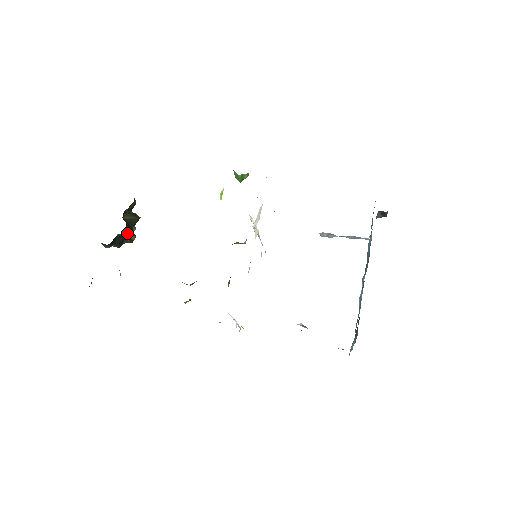
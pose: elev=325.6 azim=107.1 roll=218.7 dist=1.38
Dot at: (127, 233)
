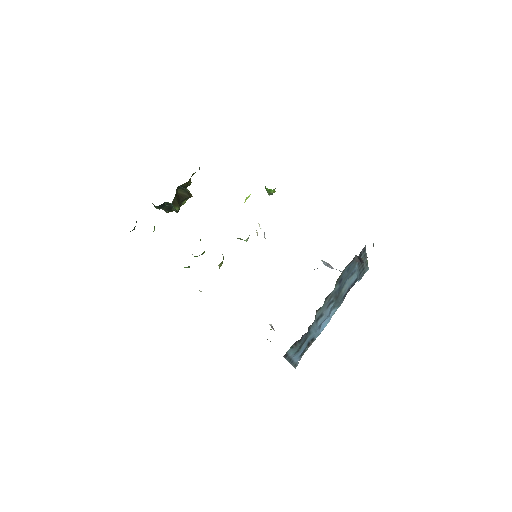
Dot at: (173, 203)
